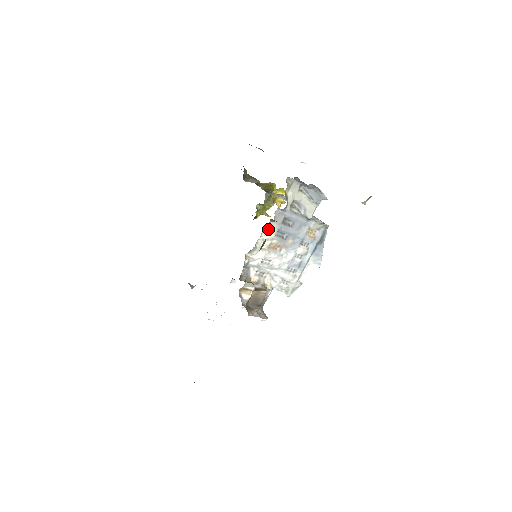
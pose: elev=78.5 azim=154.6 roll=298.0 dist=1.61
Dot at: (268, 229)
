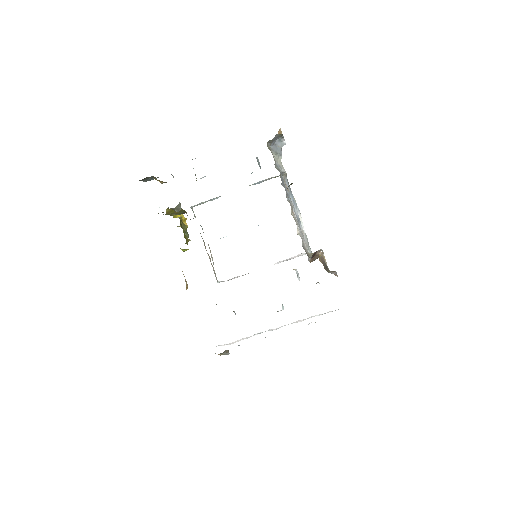
Dot at: occluded
